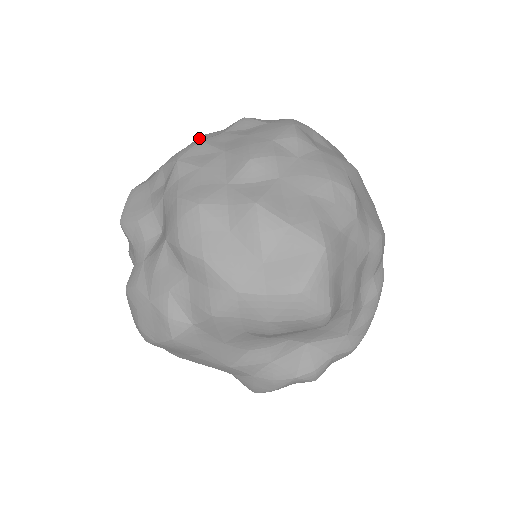
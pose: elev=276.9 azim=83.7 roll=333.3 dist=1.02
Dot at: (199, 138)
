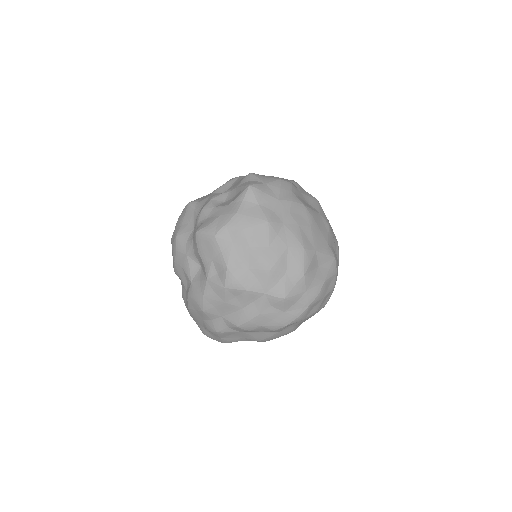
Dot at: (264, 271)
